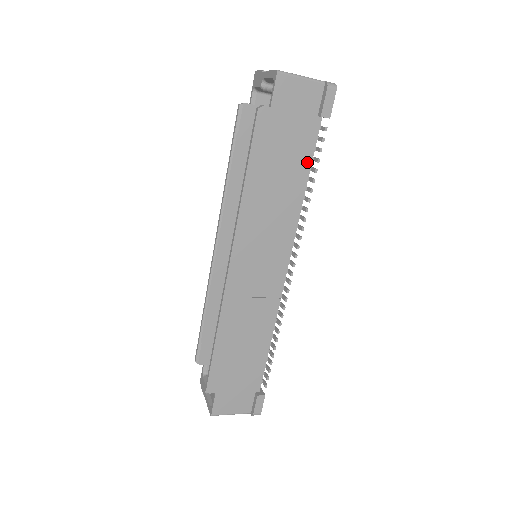
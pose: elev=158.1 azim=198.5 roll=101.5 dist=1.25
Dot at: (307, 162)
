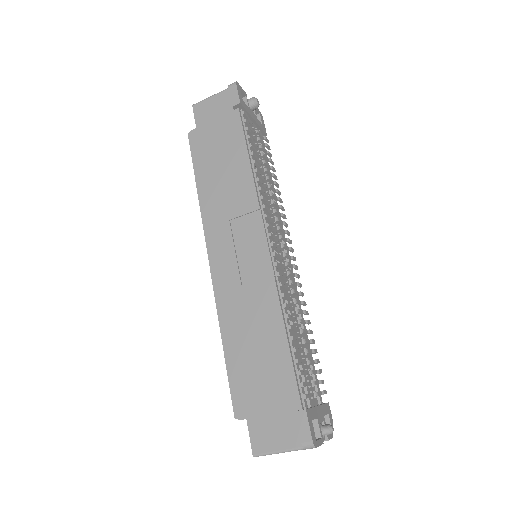
Dot at: (242, 145)
